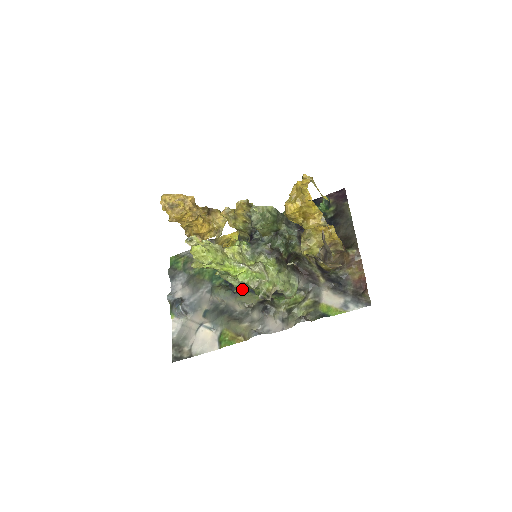
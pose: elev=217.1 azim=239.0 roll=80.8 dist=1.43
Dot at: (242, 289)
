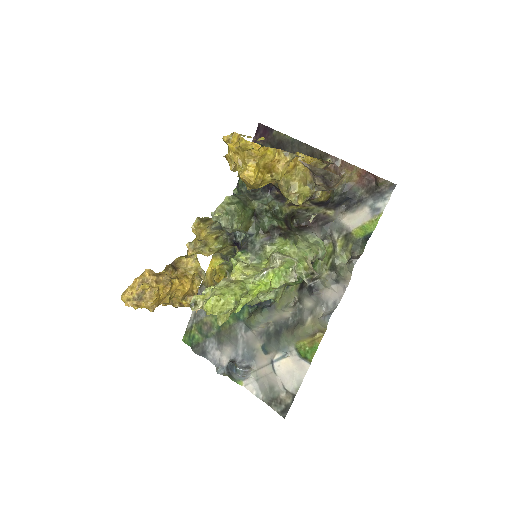
Dot at: (281, 294)
